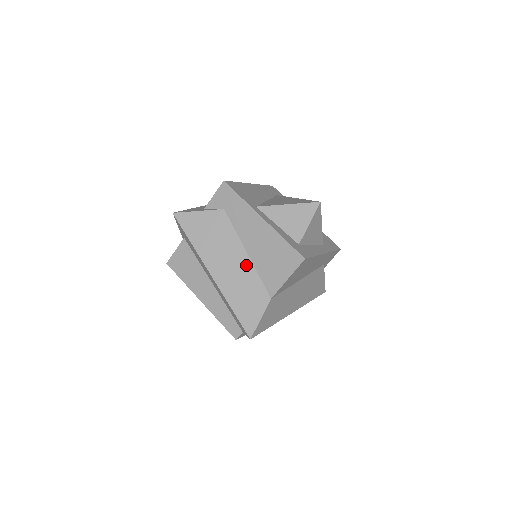
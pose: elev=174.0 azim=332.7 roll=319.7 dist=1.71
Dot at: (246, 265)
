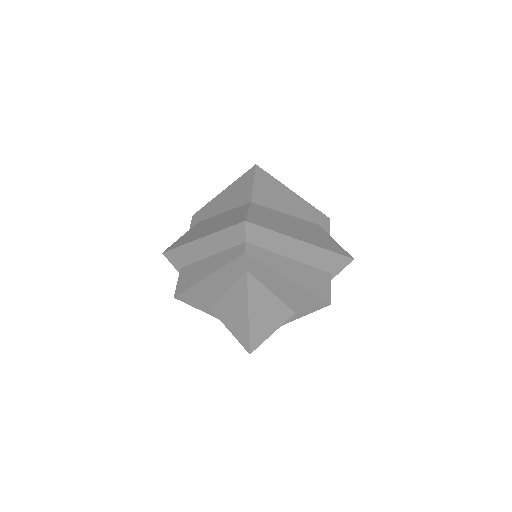
Dot at: (224, 215)
